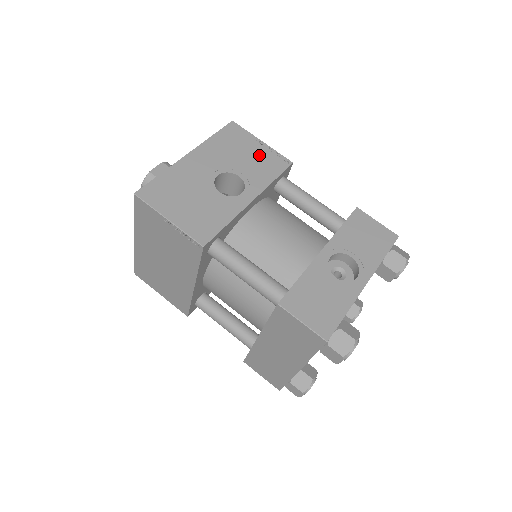
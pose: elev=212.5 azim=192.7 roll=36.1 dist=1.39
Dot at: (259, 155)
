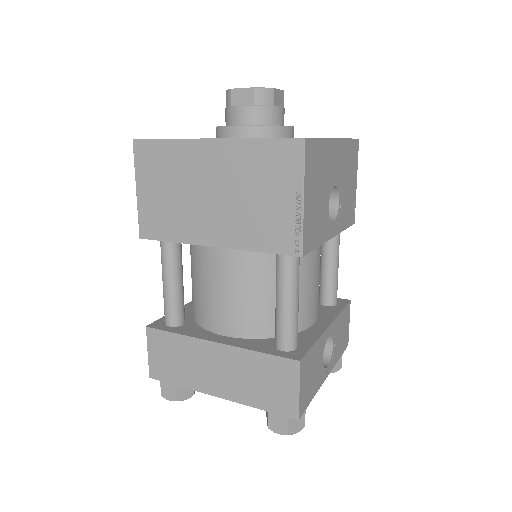
Dot at: (351, 194)
